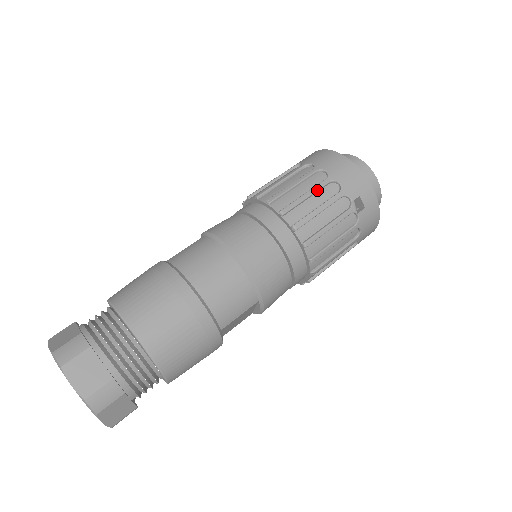
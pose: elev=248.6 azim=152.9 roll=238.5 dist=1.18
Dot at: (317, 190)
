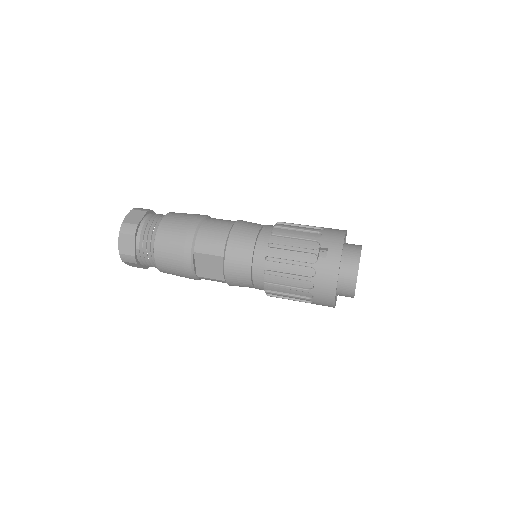
Dot at: (306, 230)
